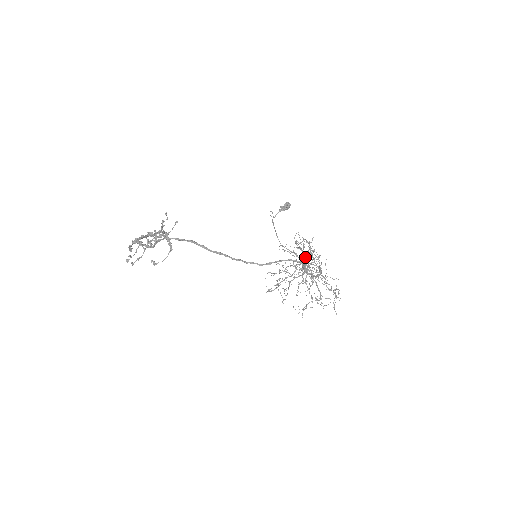
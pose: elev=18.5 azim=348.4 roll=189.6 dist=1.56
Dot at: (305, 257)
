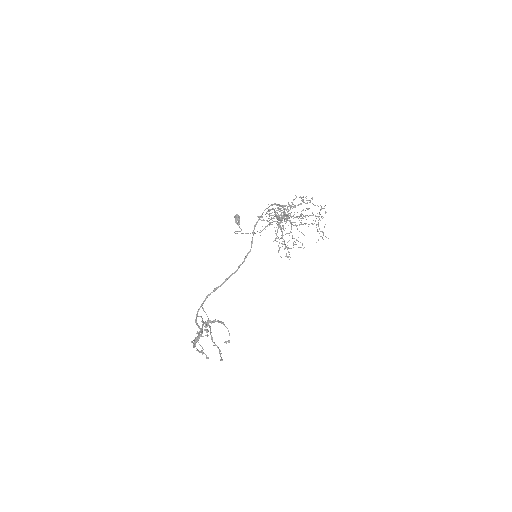
Dot at: (275, 216)
